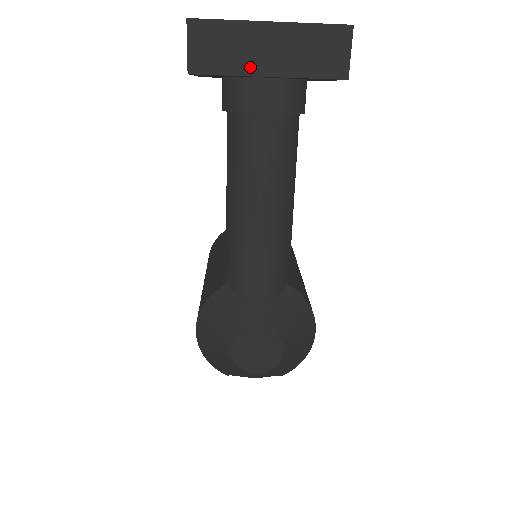
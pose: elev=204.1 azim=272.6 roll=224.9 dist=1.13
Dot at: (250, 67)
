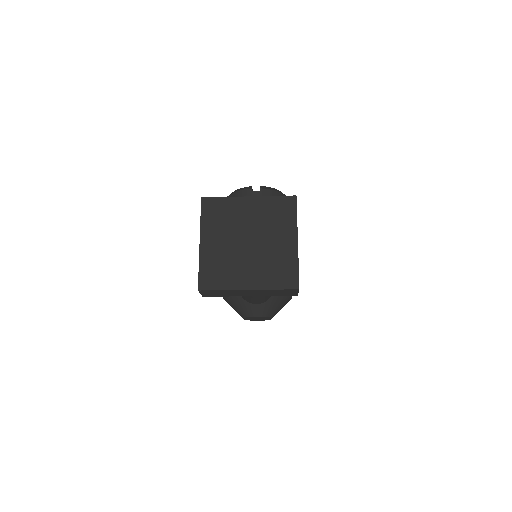
Dot at: (239, 295)
